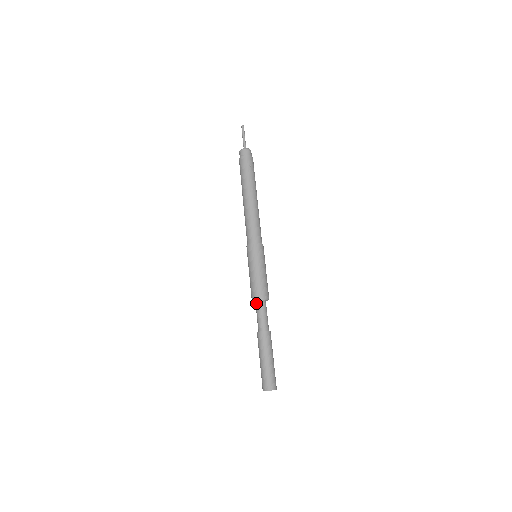
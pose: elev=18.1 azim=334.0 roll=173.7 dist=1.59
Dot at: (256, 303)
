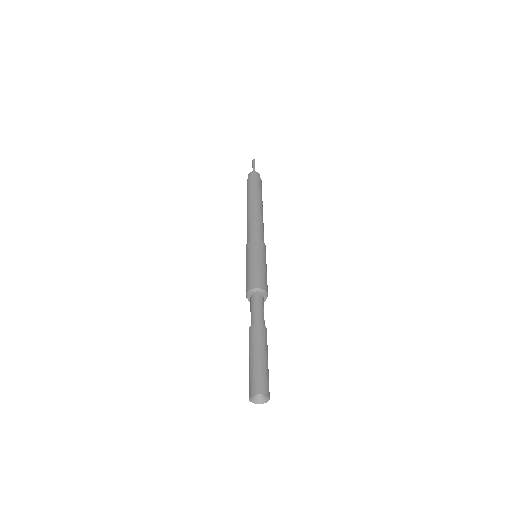
Dot at: (256, 295)
